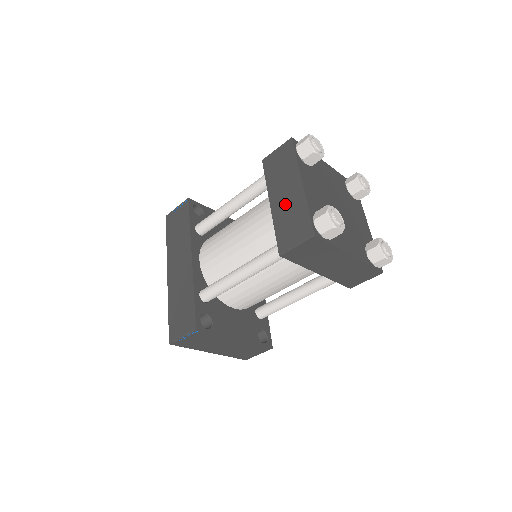
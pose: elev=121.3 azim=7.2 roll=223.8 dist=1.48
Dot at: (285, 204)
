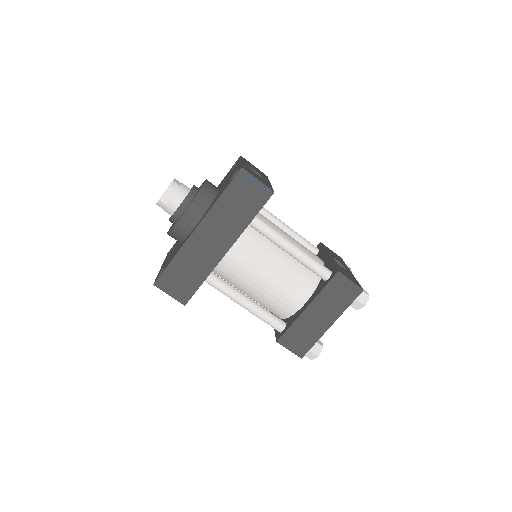
Dot at: (312, 322)
